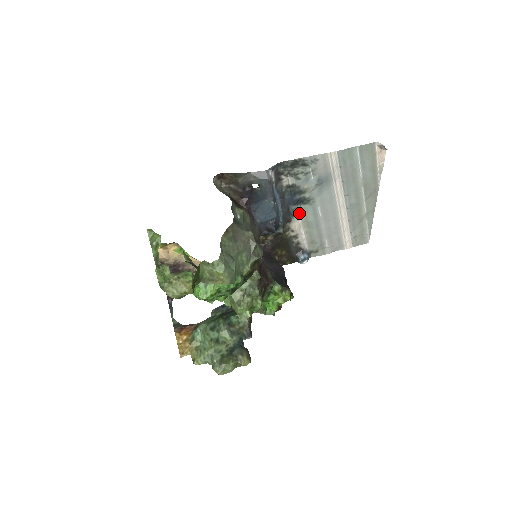
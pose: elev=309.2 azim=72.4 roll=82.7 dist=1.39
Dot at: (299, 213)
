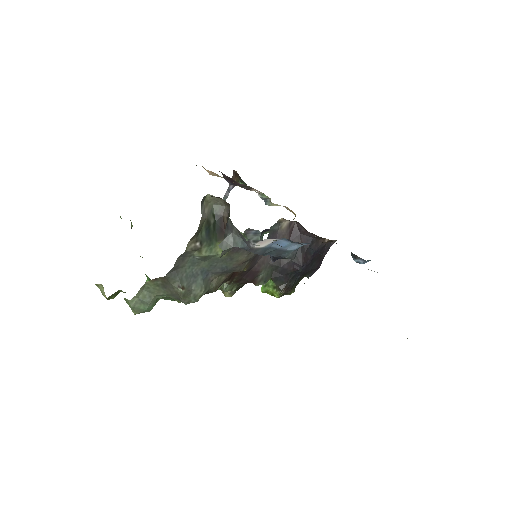
Dot at: occluded
